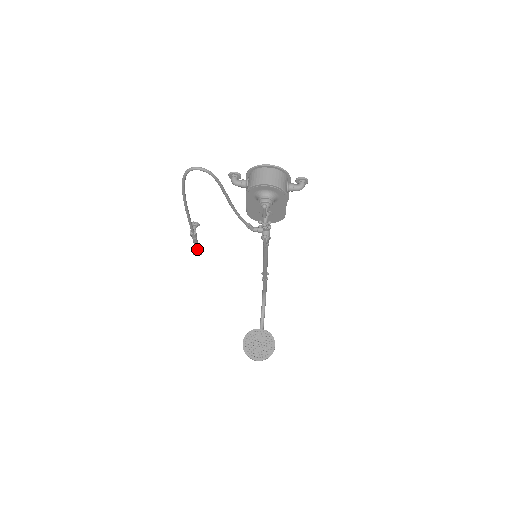
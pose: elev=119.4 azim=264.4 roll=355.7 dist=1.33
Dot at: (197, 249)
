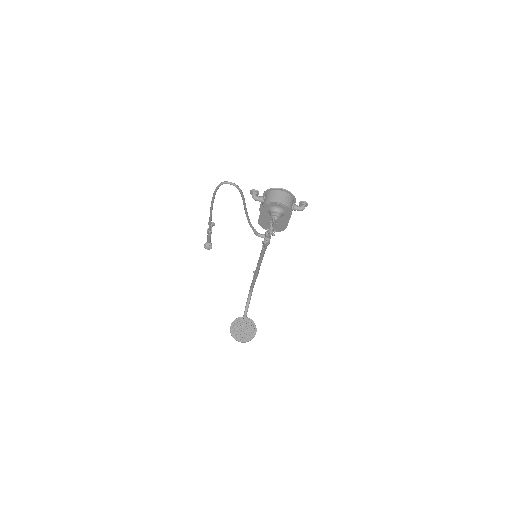
Dot at: (209, 244)
